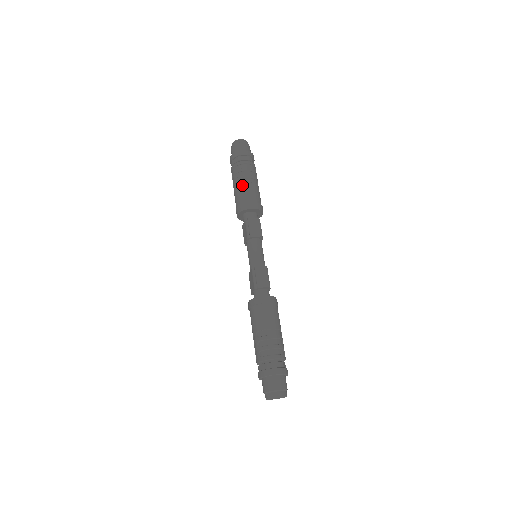
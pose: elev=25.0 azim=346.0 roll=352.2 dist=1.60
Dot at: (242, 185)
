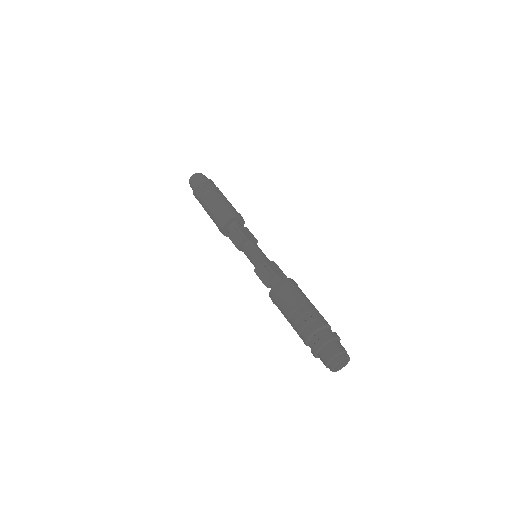
Dot at: (209, 215)
